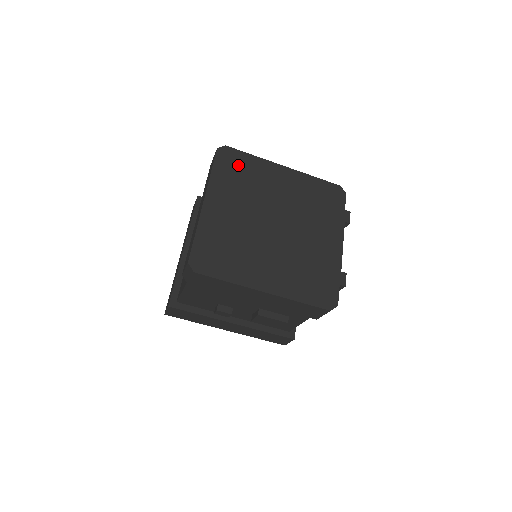
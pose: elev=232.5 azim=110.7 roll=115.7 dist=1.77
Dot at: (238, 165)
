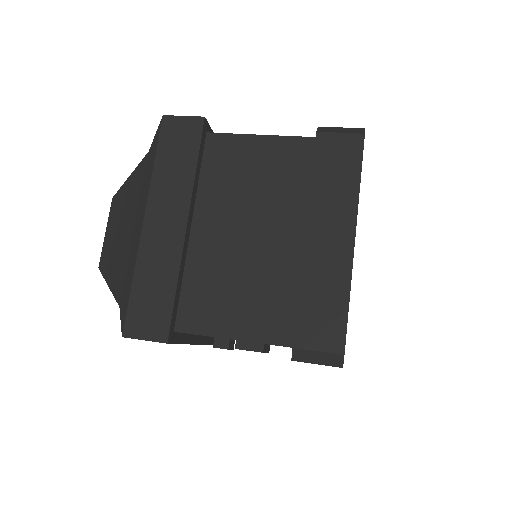
Dot at: occluded
